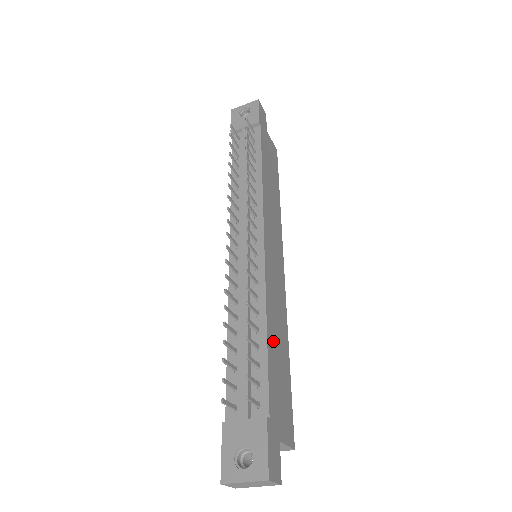
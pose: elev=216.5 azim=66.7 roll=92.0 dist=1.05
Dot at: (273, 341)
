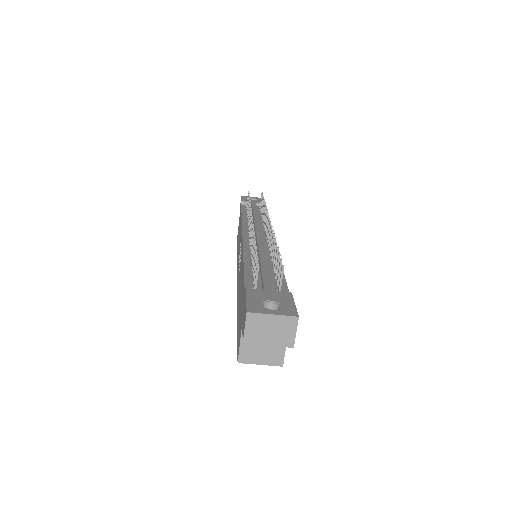
Dot at: occluded
